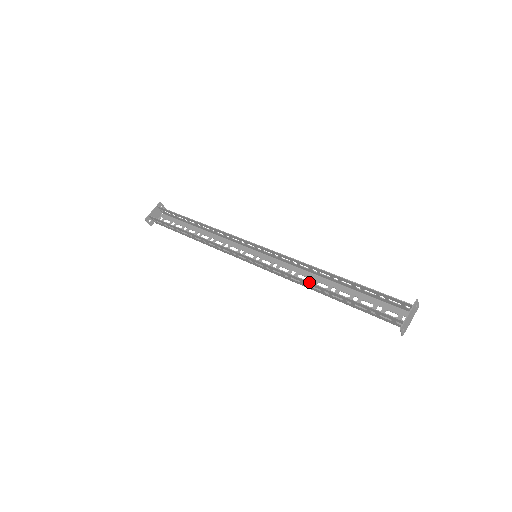
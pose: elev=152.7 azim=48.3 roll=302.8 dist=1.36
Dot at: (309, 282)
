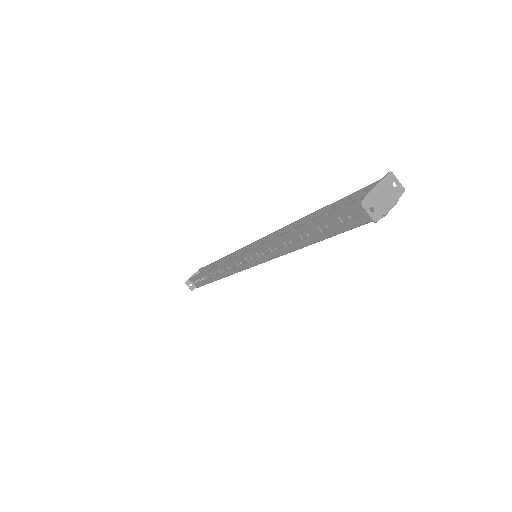
Dot at: (284, 233)
